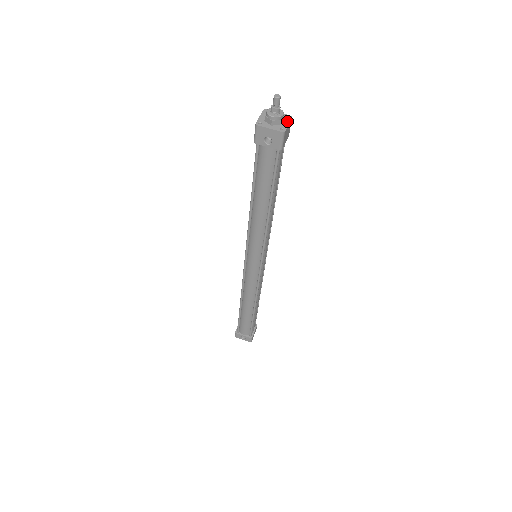
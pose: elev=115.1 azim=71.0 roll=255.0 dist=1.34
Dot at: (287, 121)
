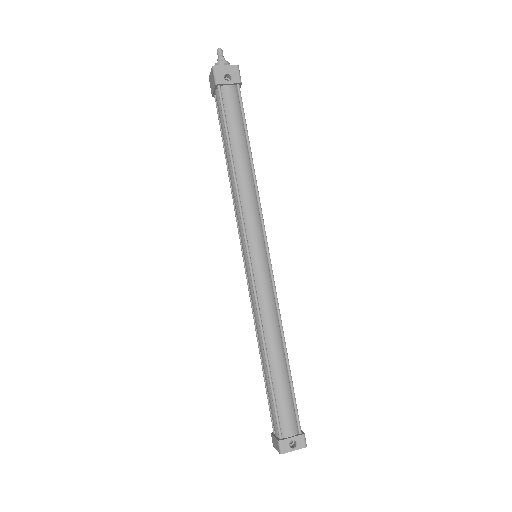
Dot at: occluded
